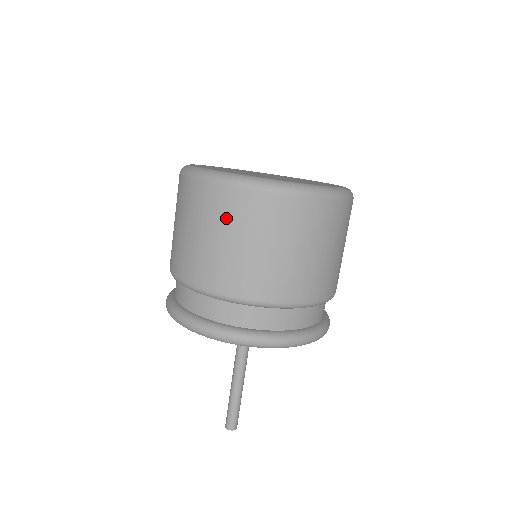
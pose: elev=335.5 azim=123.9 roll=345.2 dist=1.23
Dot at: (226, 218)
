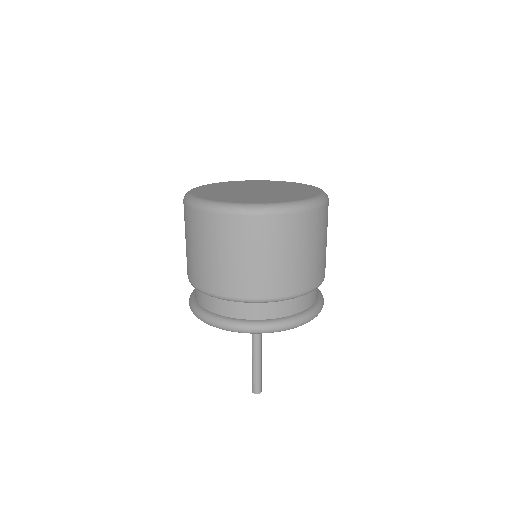
Dot at: (269, 240)
